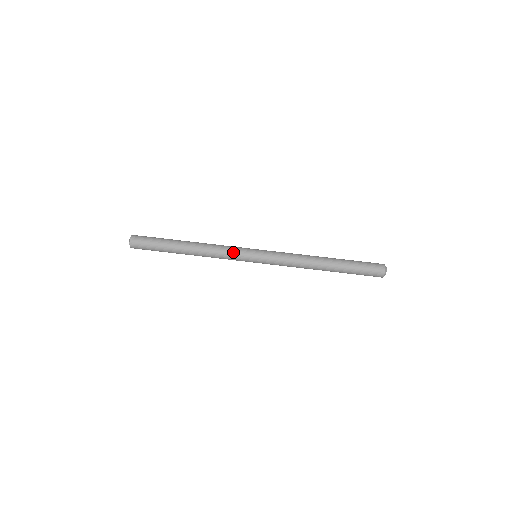
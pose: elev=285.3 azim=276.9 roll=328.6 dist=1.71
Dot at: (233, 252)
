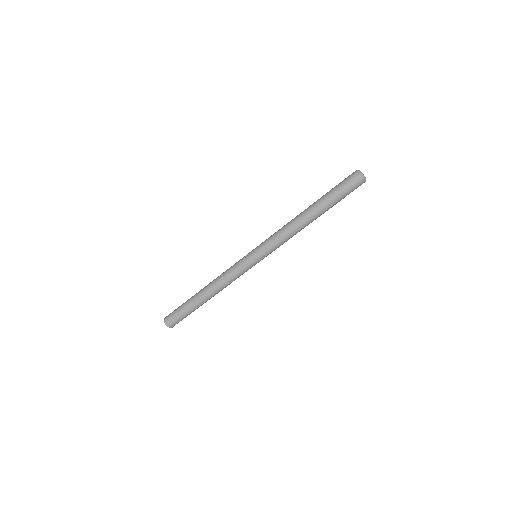
Dot at: (237, 270)
